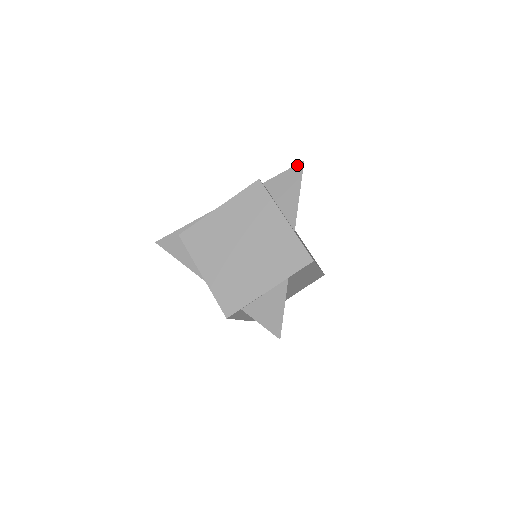
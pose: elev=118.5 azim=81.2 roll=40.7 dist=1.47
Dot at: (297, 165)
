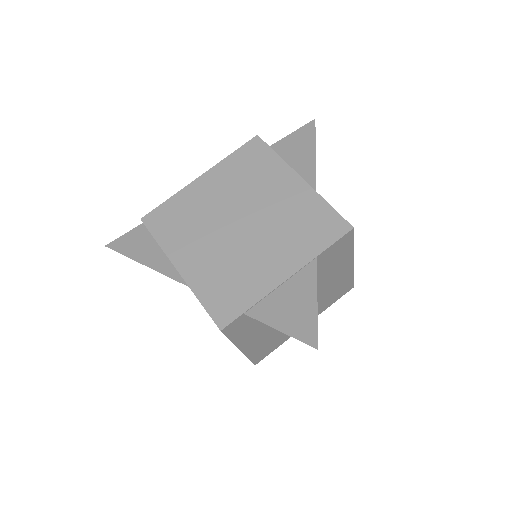
Dot at: (306, 125)
